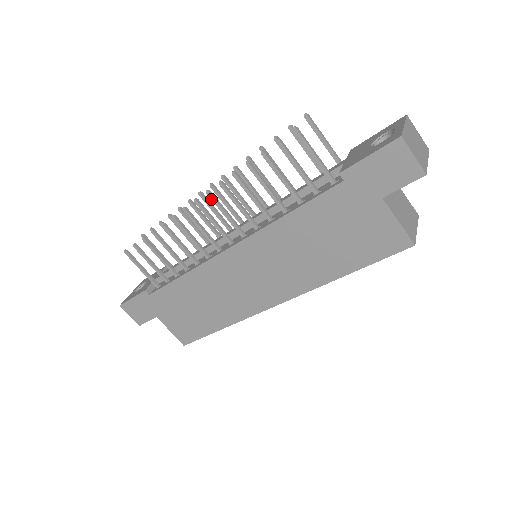
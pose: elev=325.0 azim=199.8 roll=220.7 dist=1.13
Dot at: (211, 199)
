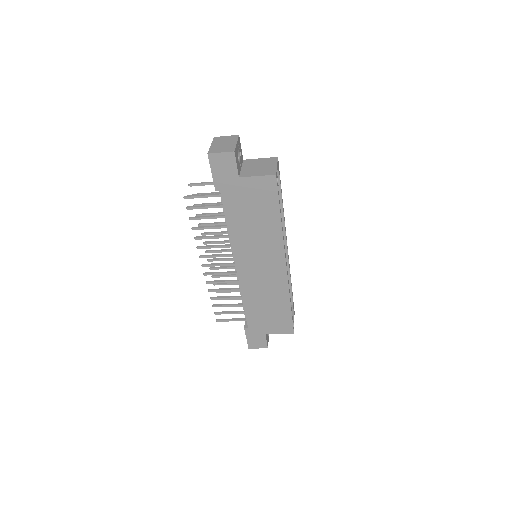
Dot at: occluded
